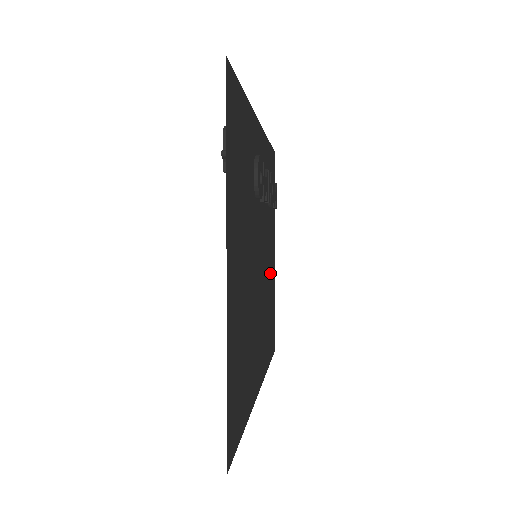
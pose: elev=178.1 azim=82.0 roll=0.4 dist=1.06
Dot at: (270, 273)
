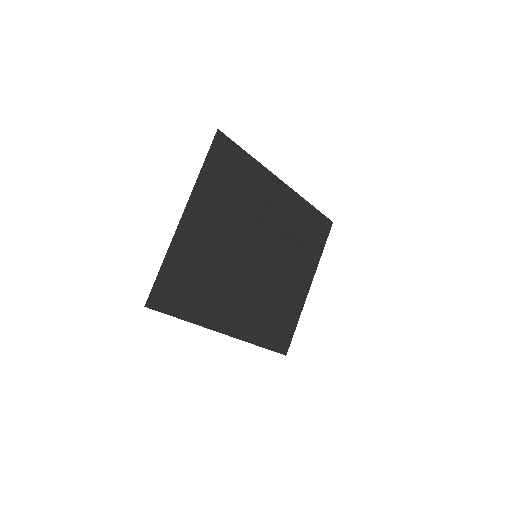
Dot at: (287, 289)
